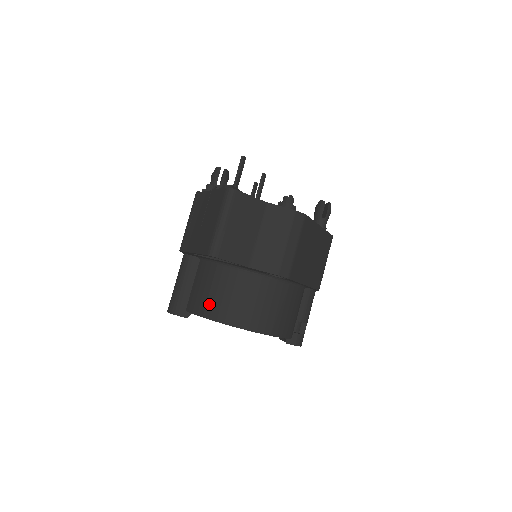
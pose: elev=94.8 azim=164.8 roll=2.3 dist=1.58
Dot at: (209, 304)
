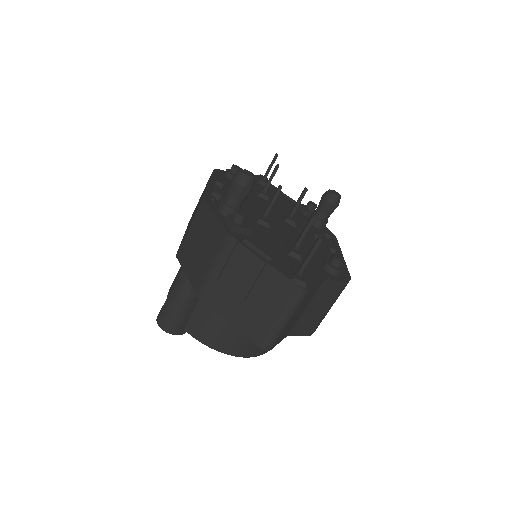
Dot at: (222, 339)
